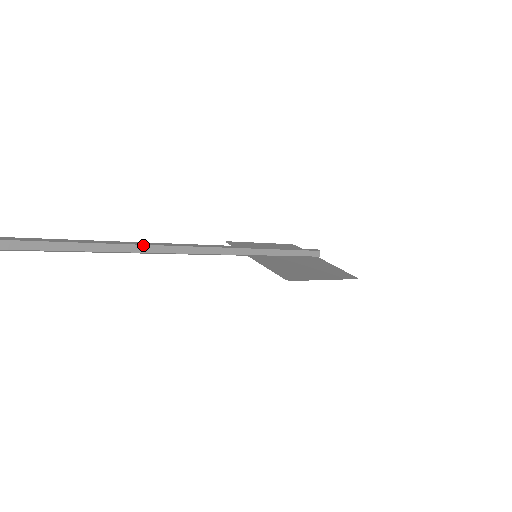
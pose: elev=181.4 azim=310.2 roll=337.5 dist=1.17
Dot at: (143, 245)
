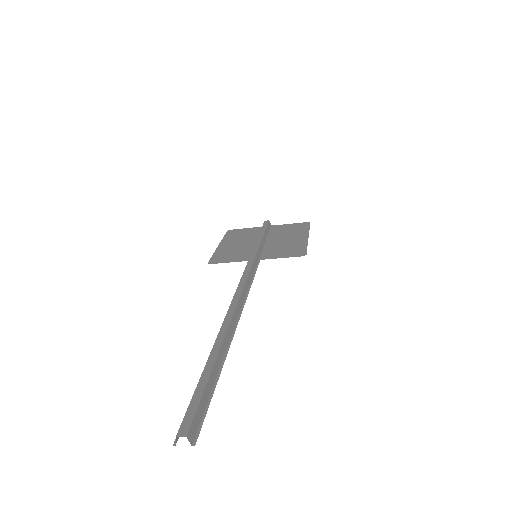
Dot at: (235, 308)
